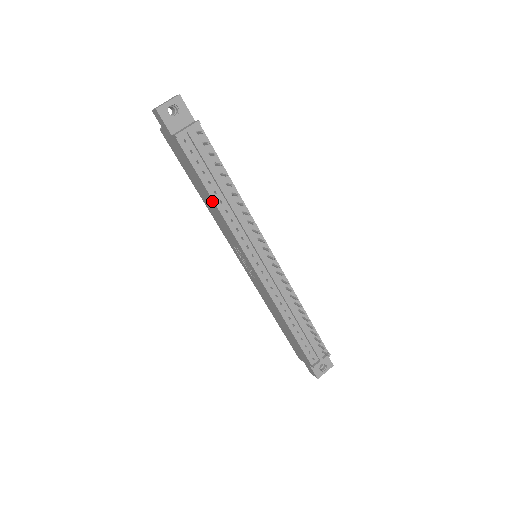
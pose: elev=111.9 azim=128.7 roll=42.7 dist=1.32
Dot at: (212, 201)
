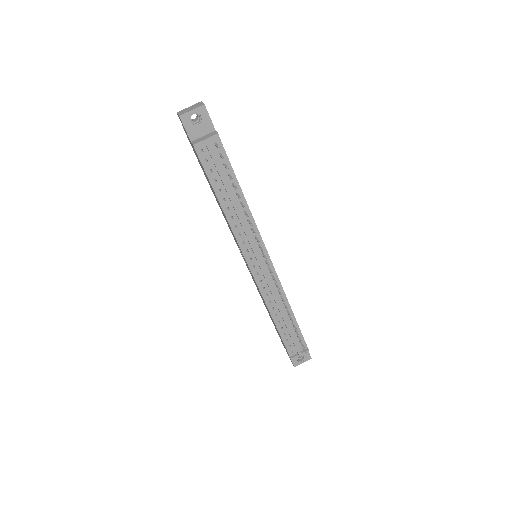
Dot at: (220, 206)
